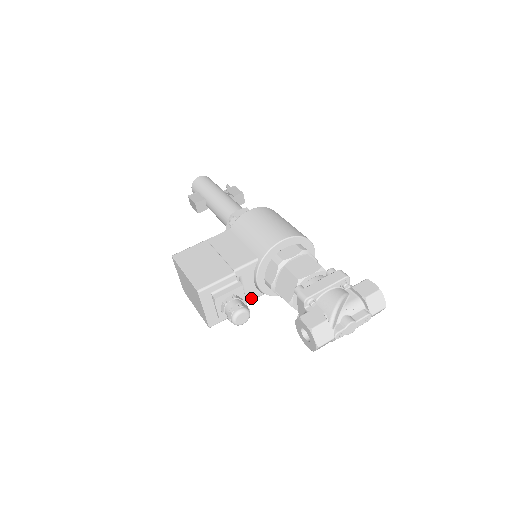
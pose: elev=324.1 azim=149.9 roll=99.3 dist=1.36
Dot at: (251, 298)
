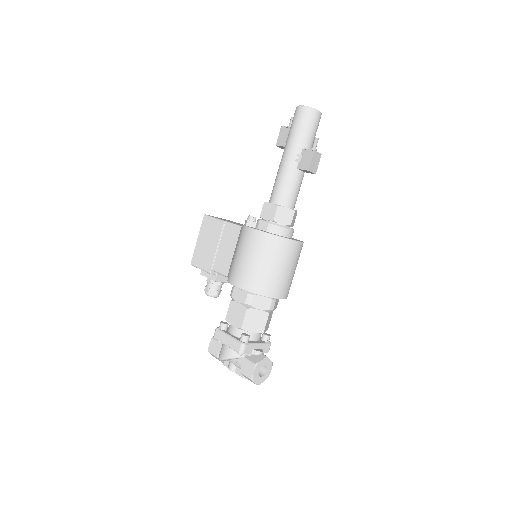
Dot at: occluded
